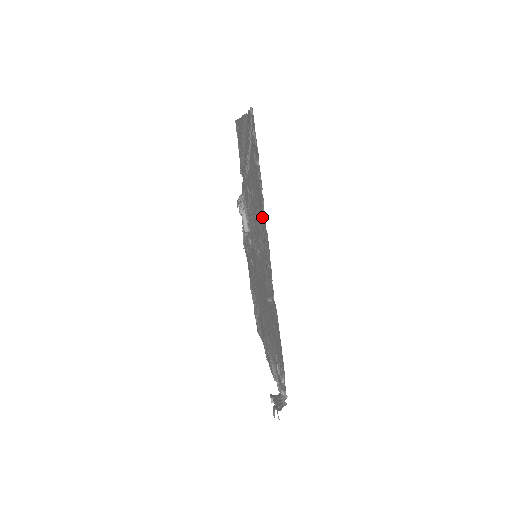
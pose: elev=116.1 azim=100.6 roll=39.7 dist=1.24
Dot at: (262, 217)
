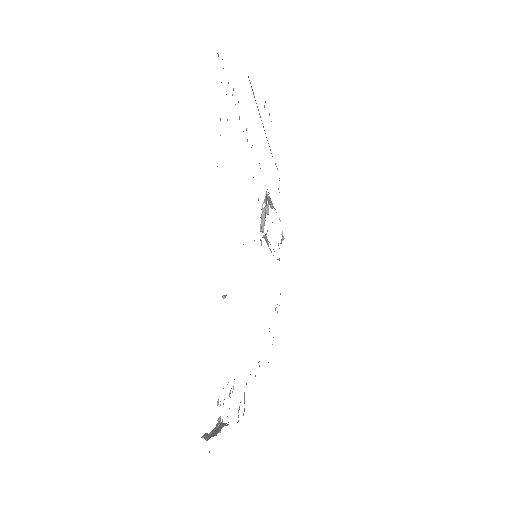
Dot at: occluded
